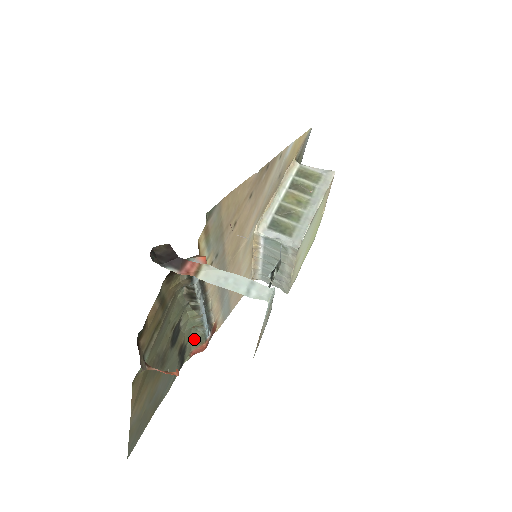
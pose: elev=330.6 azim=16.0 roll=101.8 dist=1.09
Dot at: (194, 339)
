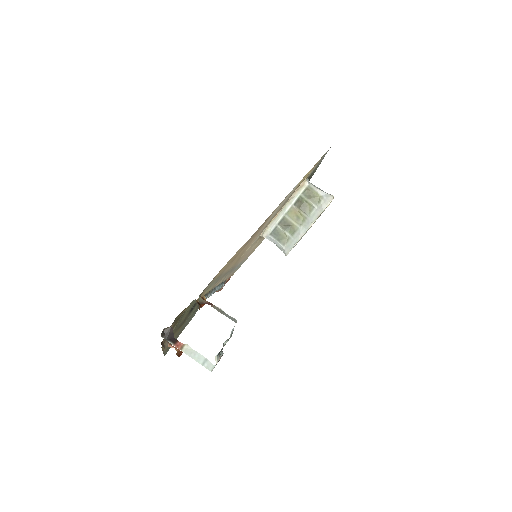
Dot at: occluded
